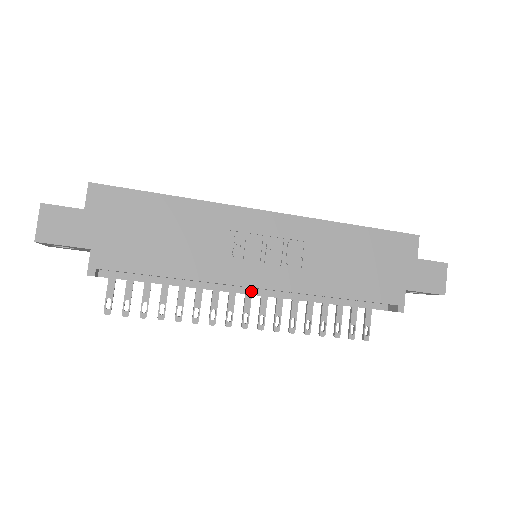
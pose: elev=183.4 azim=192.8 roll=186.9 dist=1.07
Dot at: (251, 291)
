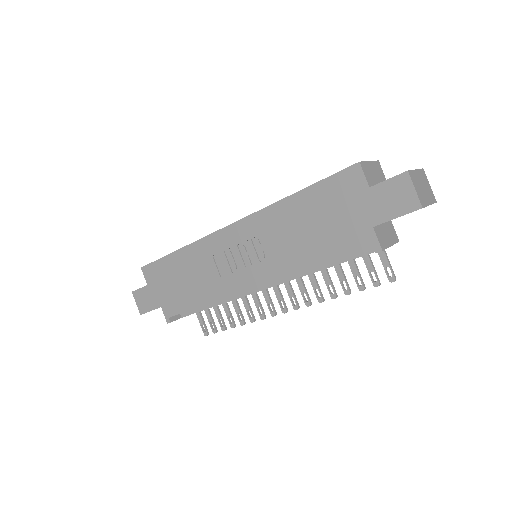
Dot at: (262, 287)
